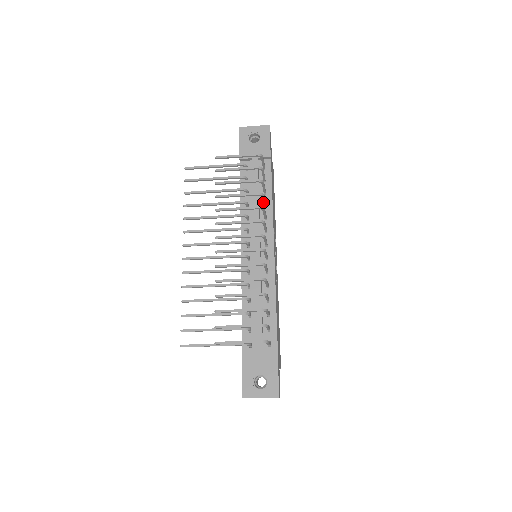
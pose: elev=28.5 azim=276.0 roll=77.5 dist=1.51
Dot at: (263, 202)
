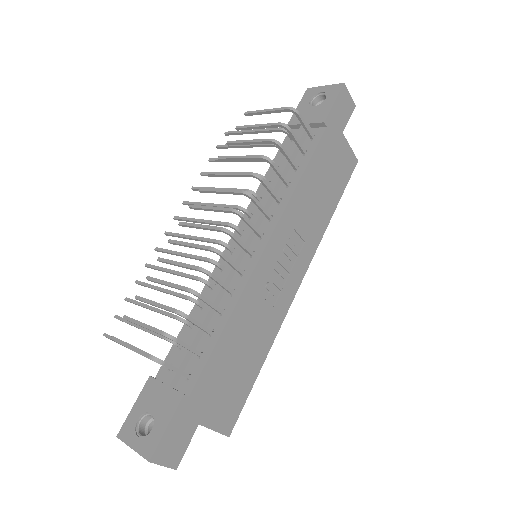
Dot at: (279, 177)
